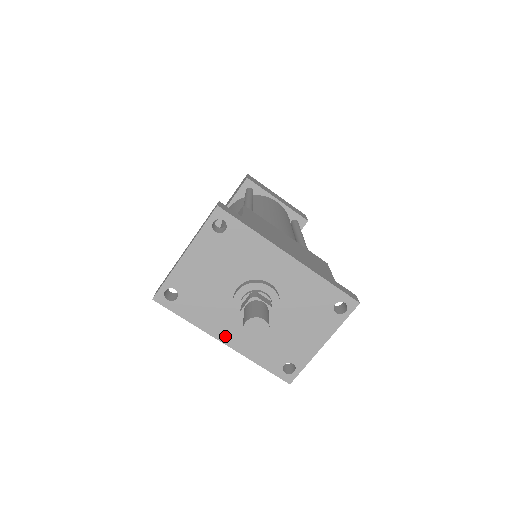
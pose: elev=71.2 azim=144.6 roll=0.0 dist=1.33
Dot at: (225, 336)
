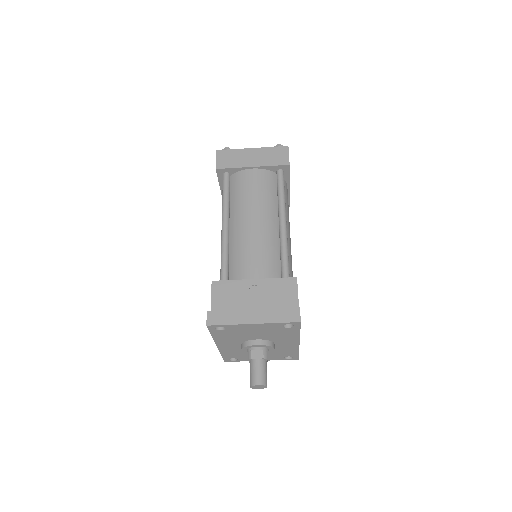
Dot at: (222, 345)
